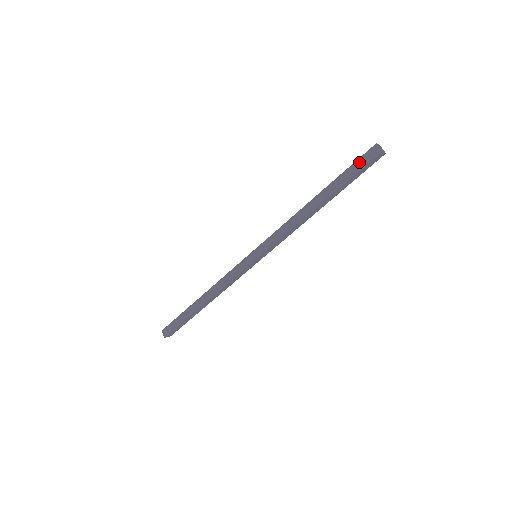
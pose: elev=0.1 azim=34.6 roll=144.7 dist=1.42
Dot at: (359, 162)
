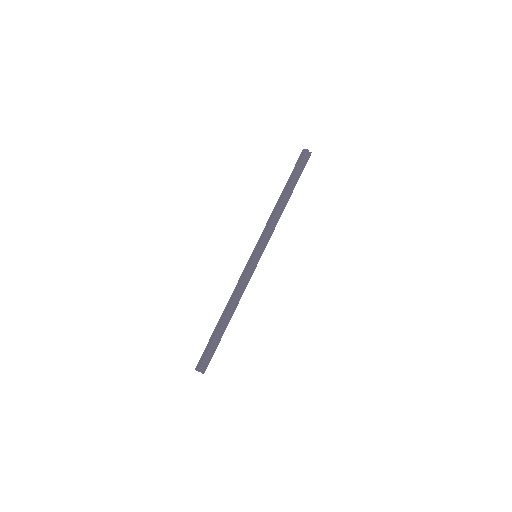
Dot at: (298, 162)
